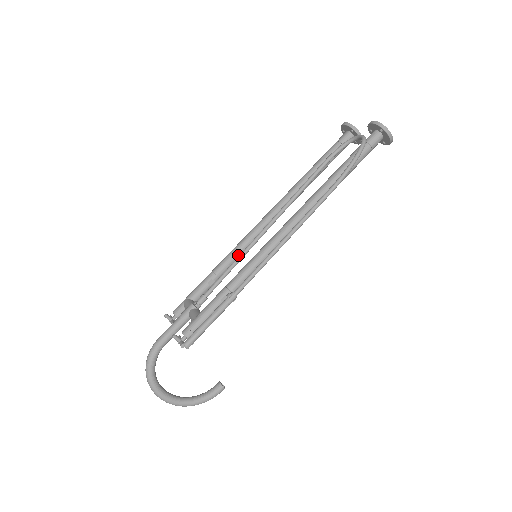
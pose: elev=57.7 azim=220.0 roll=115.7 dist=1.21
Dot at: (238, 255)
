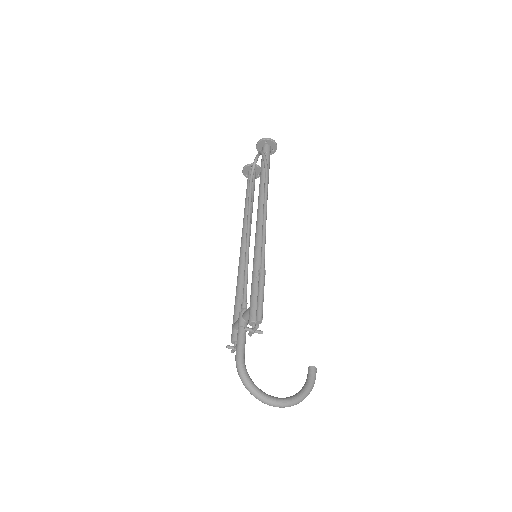
Dot at: occluded
